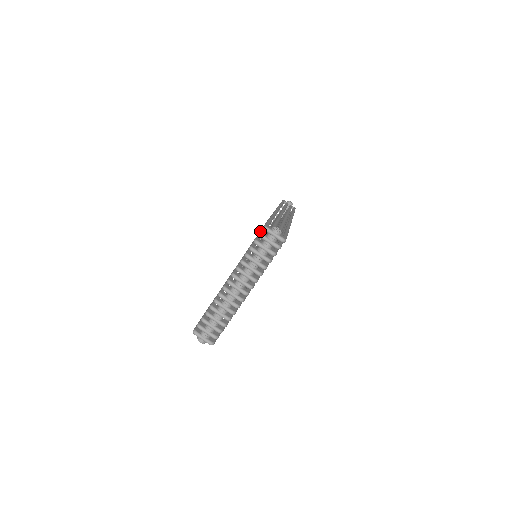
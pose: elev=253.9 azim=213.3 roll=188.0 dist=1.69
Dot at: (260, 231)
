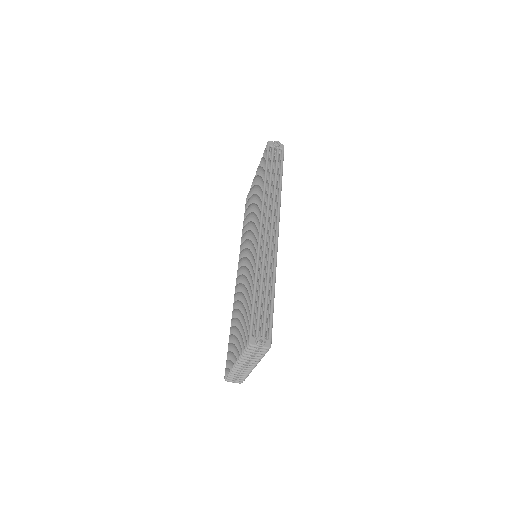
Dot at: (247, 340)
